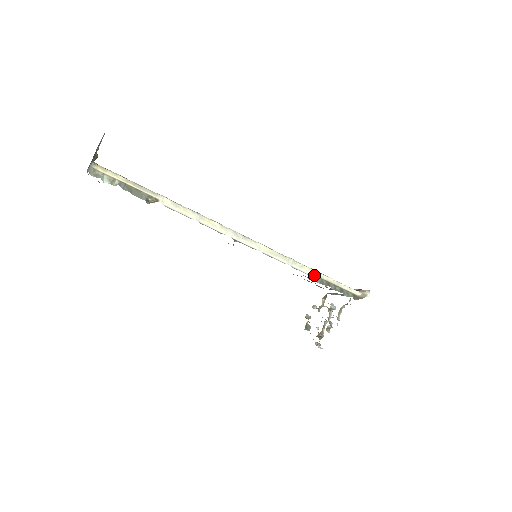
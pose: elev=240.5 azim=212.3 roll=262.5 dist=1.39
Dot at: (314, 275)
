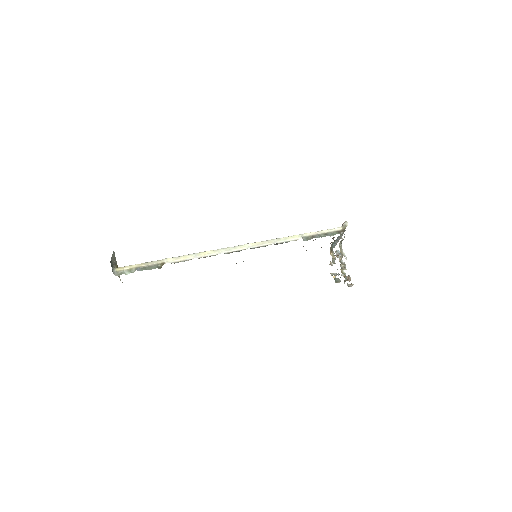
Dot at: (298, 238)
